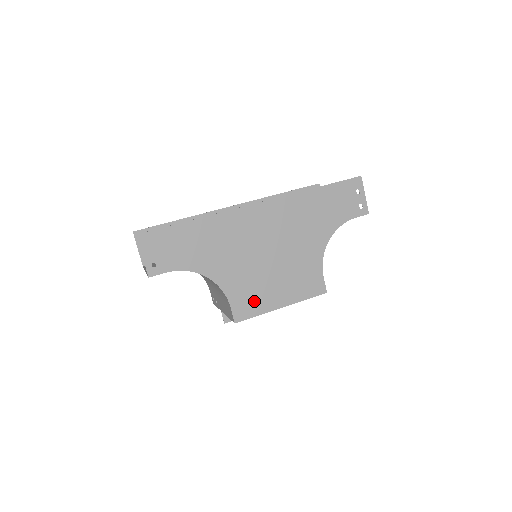
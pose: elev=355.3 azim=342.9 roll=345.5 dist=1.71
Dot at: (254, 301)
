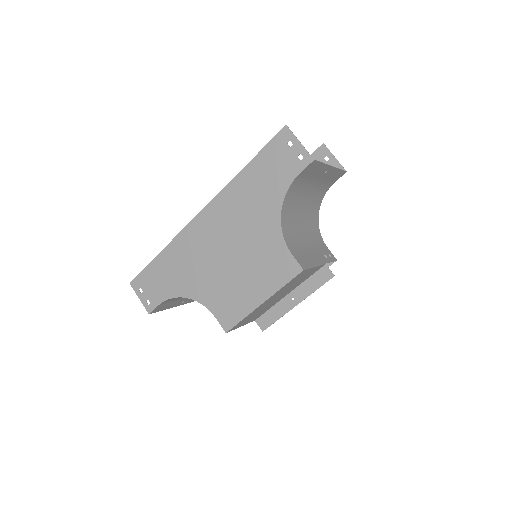
Dot at: (234, 306)
